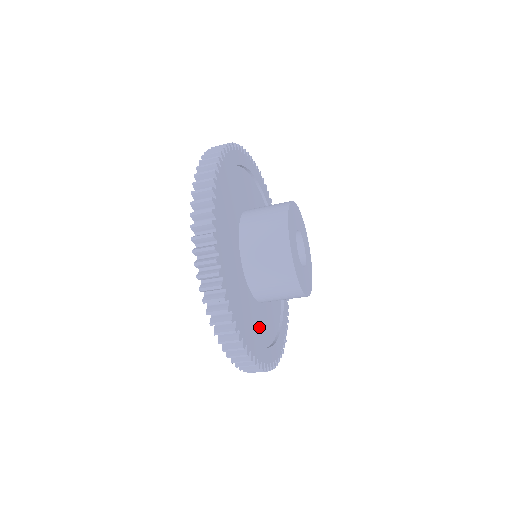
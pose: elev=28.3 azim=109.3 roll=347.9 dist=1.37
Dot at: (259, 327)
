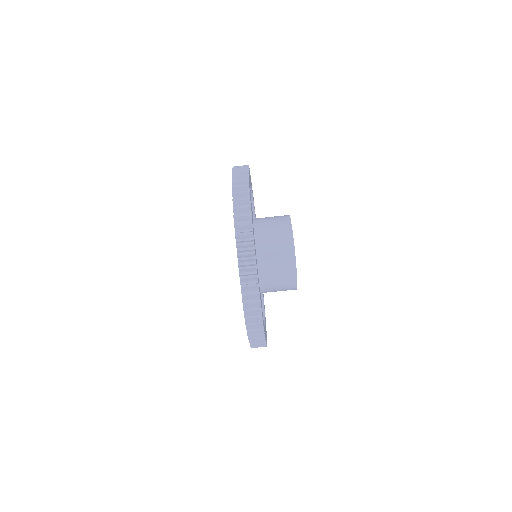
Dot at: occluded
